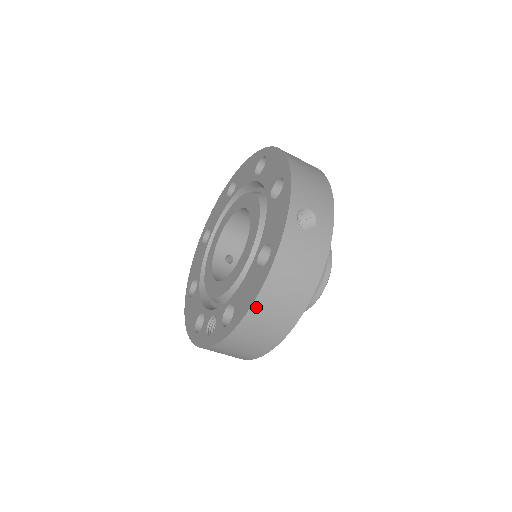
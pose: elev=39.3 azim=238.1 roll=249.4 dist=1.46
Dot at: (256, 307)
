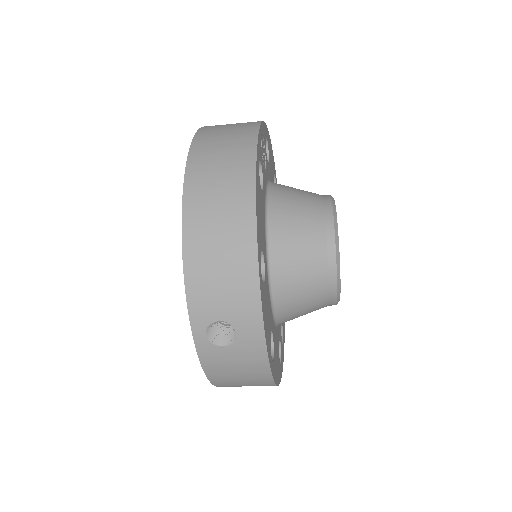
Dot at: occluded
